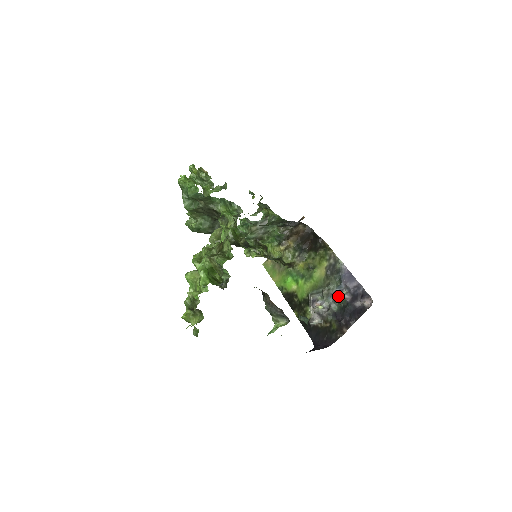
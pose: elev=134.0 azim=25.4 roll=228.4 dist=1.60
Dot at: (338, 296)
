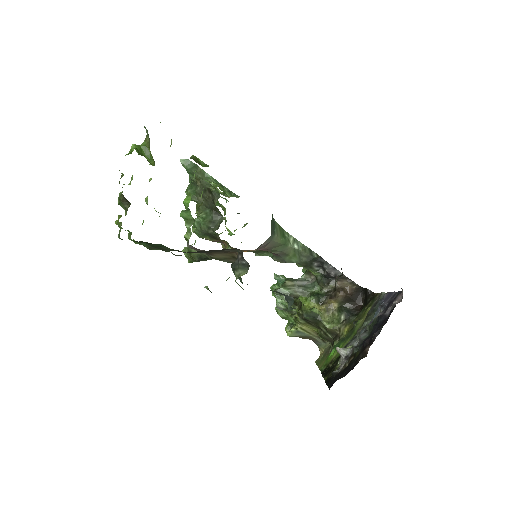
Dot at: occluded
